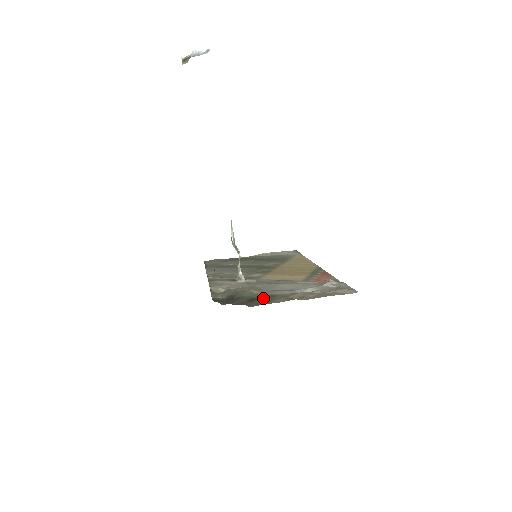
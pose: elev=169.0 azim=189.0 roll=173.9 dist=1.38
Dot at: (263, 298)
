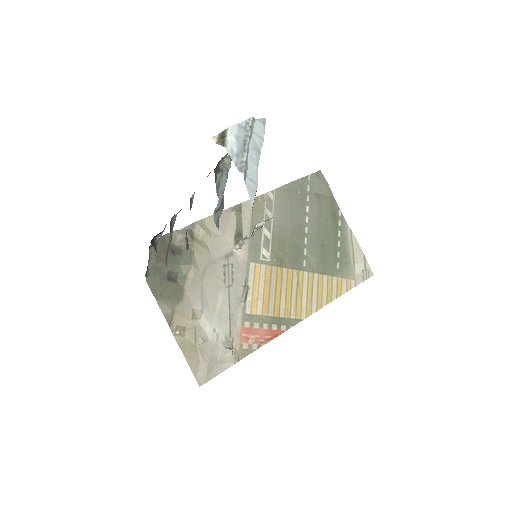
Dot at: (172, 289)
